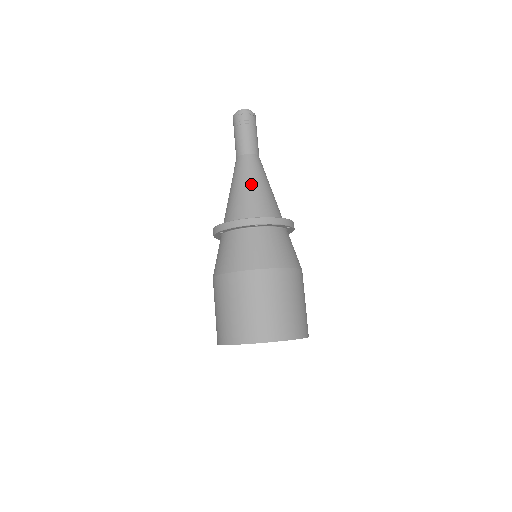
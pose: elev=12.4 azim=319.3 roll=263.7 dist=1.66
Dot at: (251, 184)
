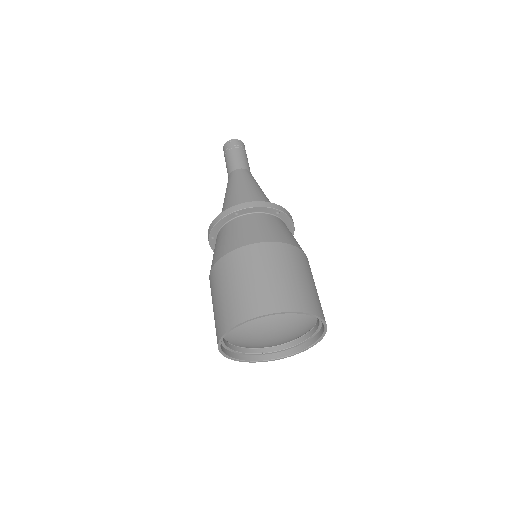
Dot at: (258, 188)
